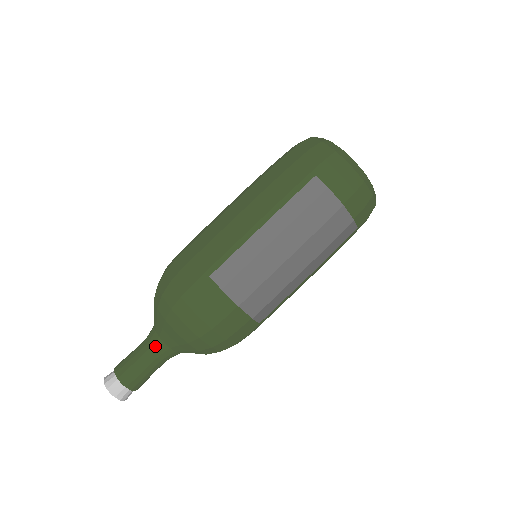
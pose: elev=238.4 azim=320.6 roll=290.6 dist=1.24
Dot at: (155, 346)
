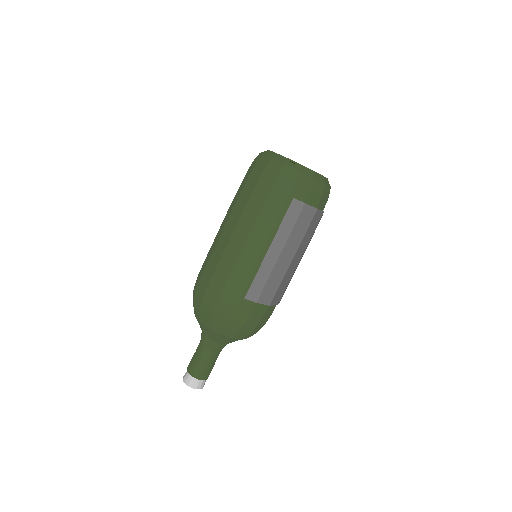
Dot at: (213, 348)
